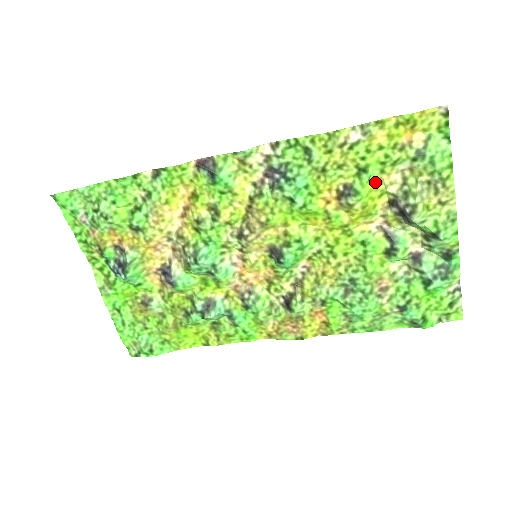
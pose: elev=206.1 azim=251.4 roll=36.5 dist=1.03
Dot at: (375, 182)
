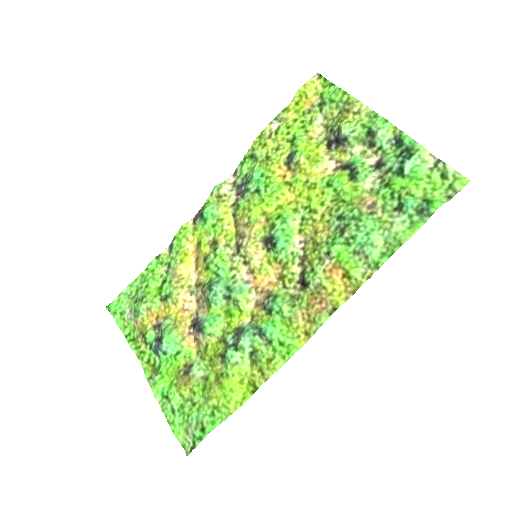
Dot at: (306, 140)
